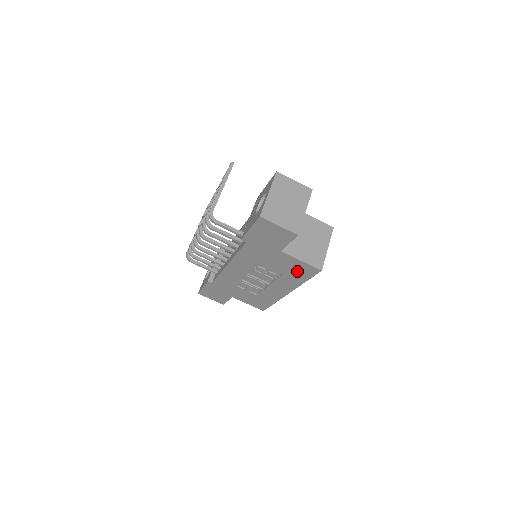
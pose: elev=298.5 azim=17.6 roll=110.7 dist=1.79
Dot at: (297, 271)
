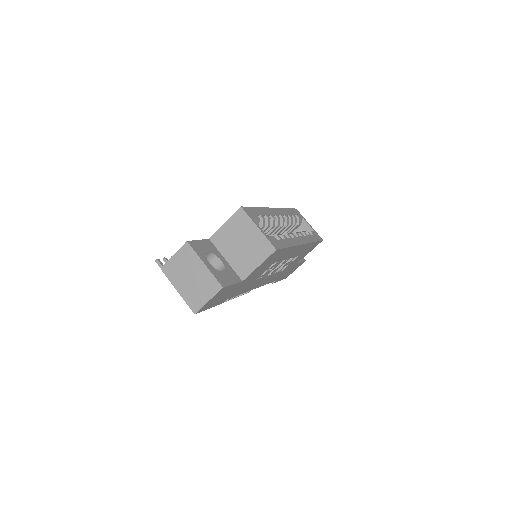
Dot at: (273, 259)
